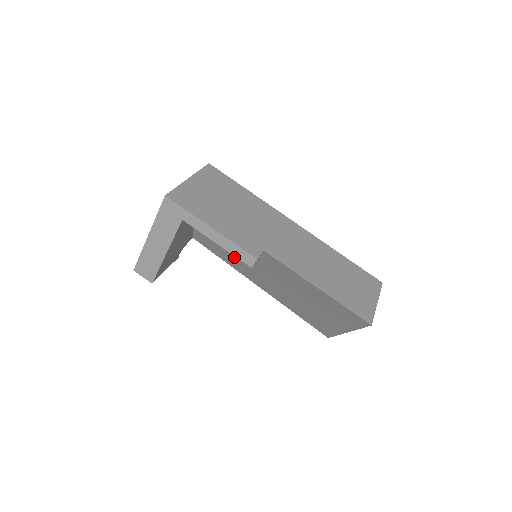
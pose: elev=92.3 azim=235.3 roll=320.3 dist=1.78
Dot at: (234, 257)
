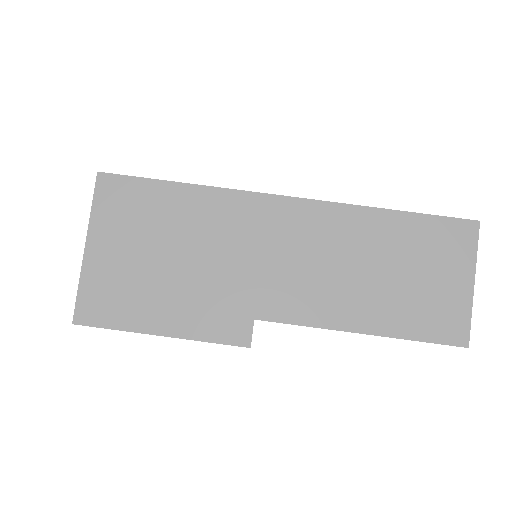
Dot at: occluded
